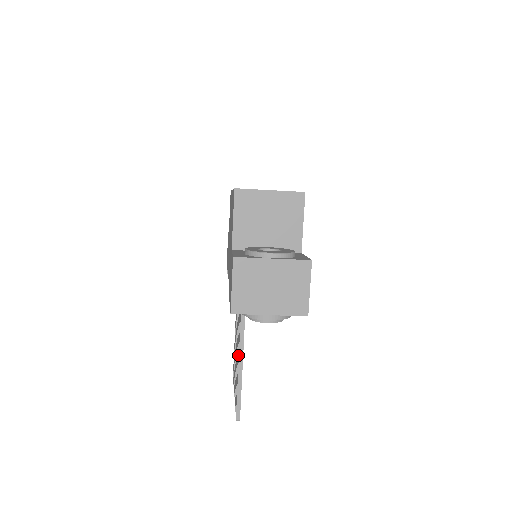
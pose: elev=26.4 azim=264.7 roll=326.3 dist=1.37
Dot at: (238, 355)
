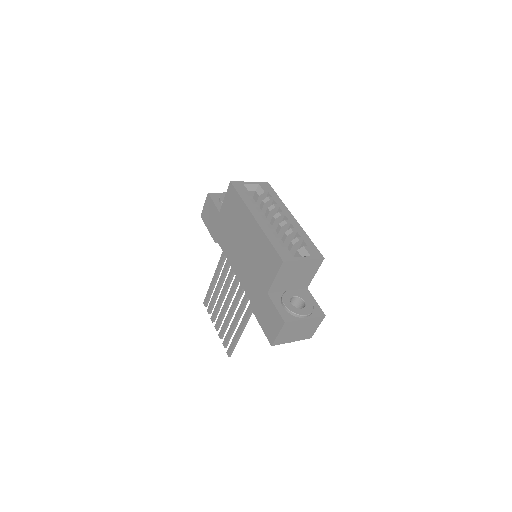
Dot at: (239, 327)
